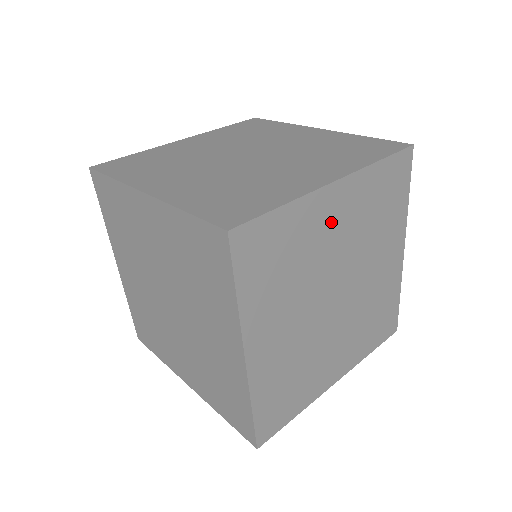
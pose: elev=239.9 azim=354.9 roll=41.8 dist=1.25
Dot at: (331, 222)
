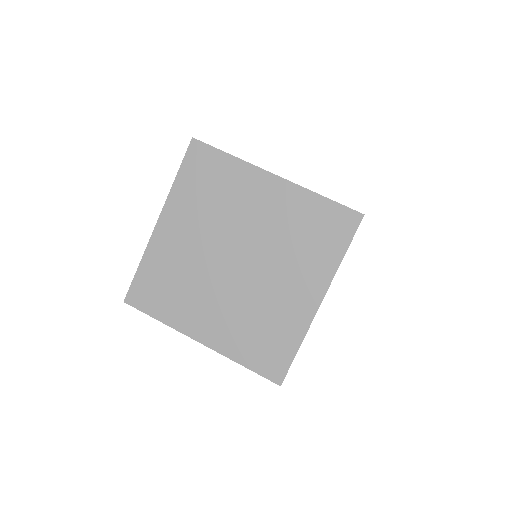
Dot at: occluded
